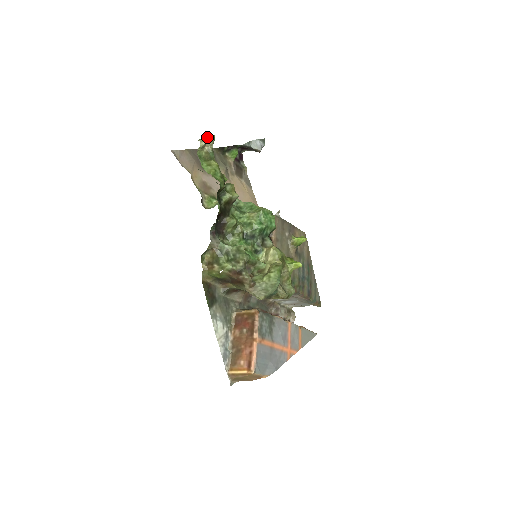
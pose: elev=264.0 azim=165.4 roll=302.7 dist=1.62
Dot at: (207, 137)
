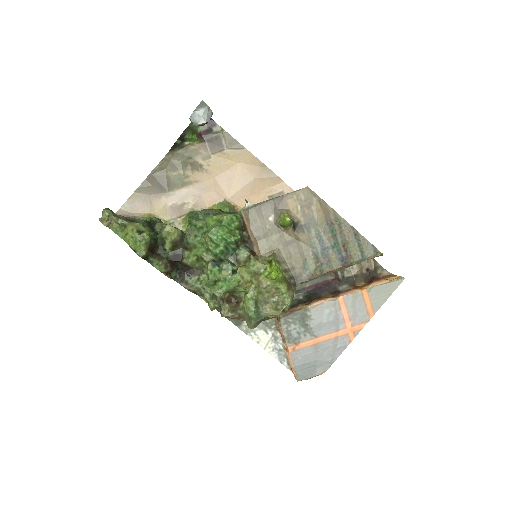
Dot at: (102, 216)
